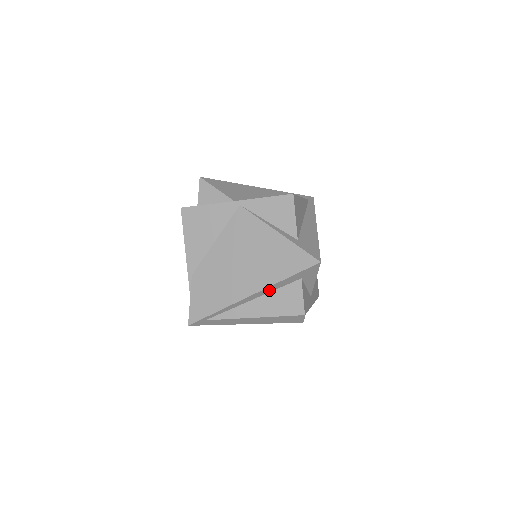
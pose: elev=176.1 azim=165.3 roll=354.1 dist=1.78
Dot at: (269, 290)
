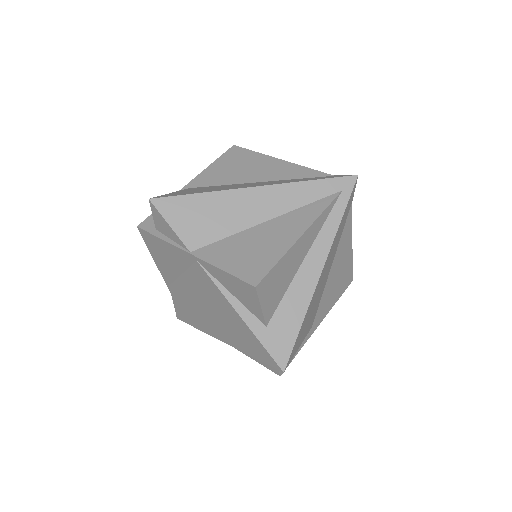
Dot at: occluded
